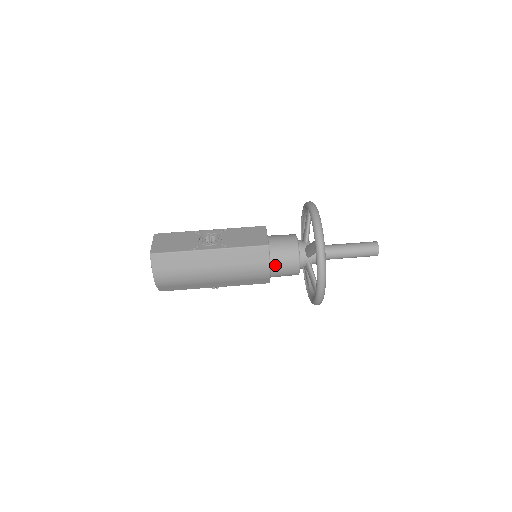
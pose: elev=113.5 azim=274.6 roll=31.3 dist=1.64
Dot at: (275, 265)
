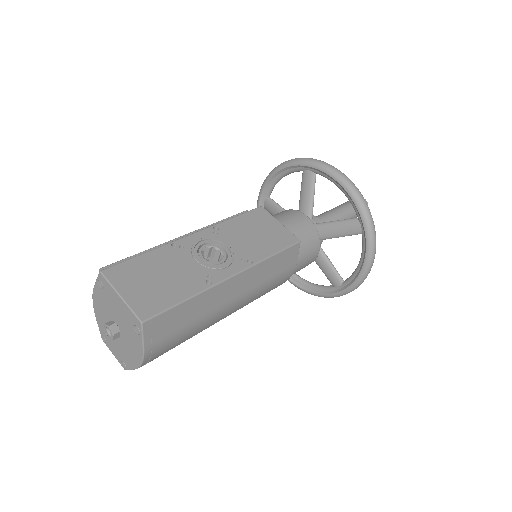
Dot at: (297, 265)
